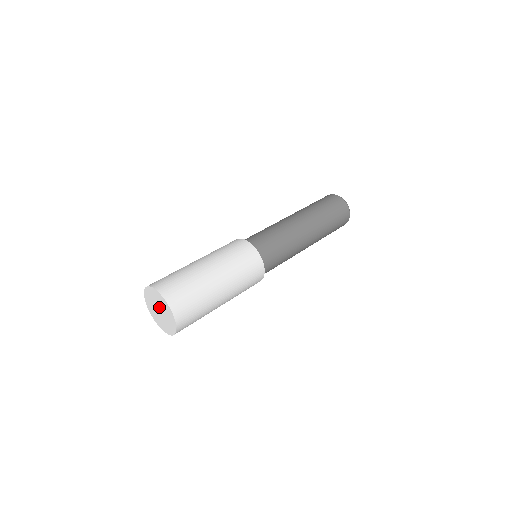
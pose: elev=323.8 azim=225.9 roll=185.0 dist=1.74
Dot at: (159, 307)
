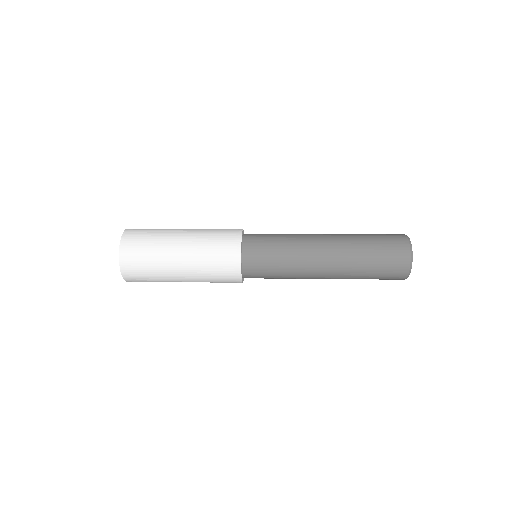
Dot at: occluded
